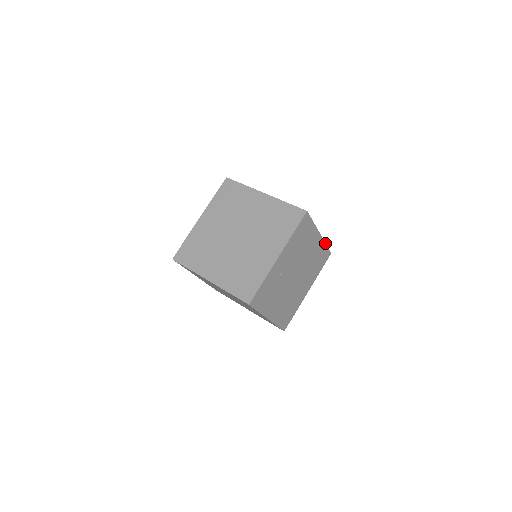
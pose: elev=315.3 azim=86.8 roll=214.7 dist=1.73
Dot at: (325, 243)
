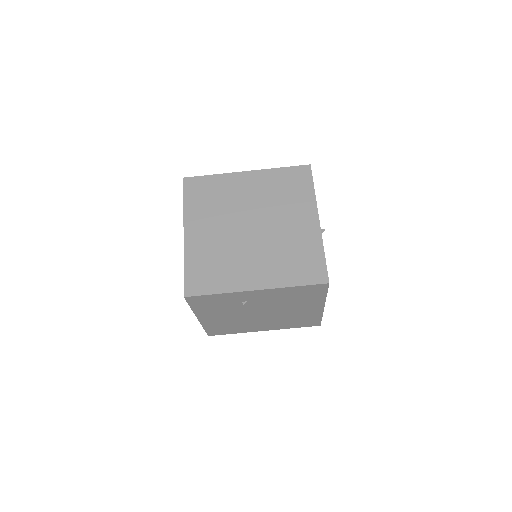
Dot at: (322, 315)
